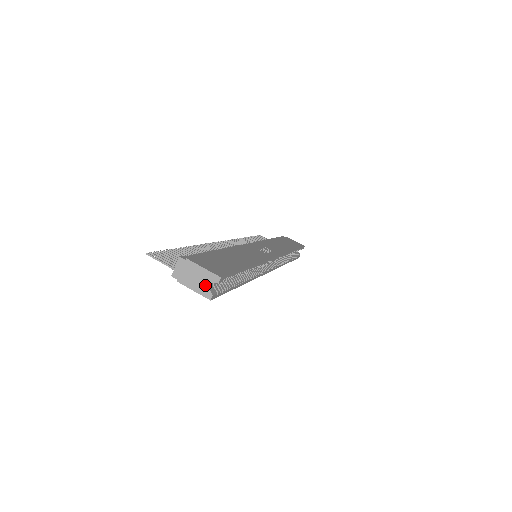
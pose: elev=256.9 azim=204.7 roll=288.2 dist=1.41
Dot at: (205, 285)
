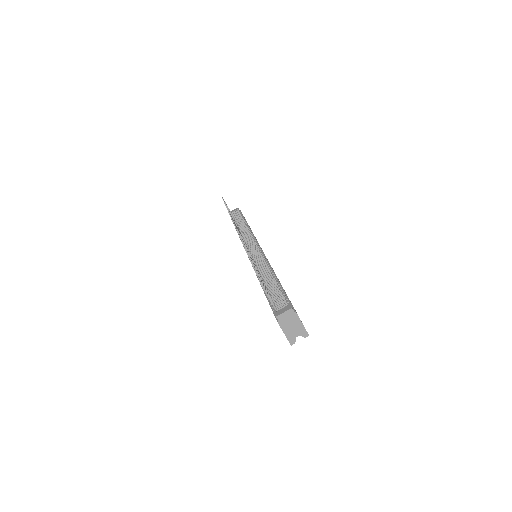
Dot at: (295, 335)
